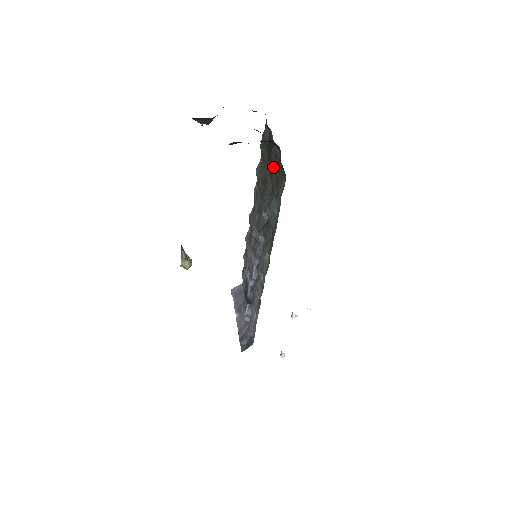
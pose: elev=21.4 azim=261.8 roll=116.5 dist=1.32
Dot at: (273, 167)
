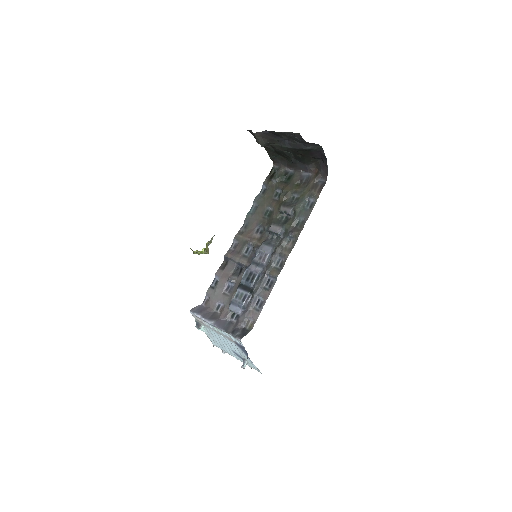
Dot at: (297, 185)
